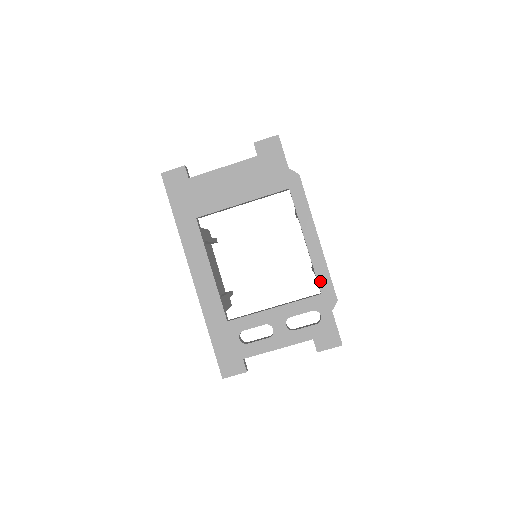
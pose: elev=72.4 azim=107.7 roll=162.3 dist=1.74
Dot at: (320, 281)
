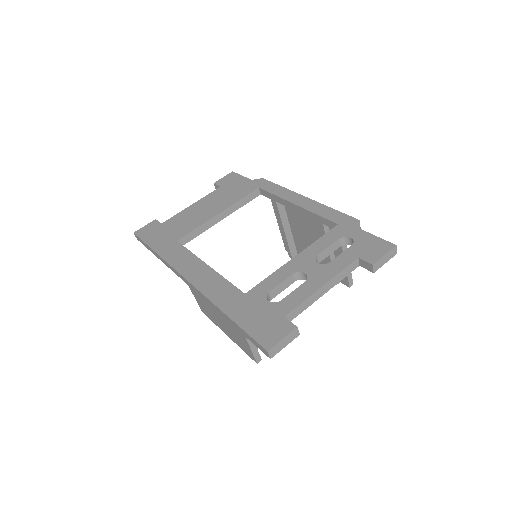
Dot at: (329, 218)
